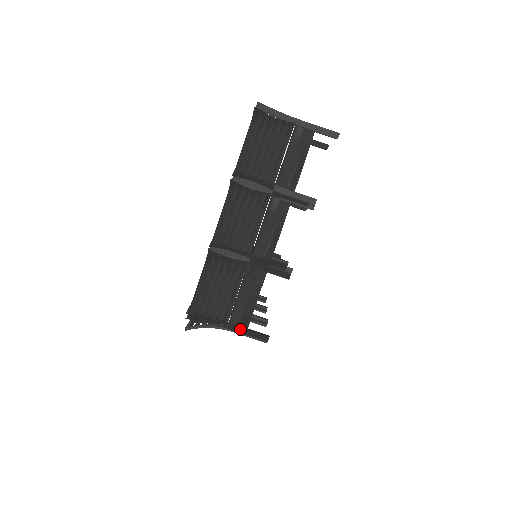
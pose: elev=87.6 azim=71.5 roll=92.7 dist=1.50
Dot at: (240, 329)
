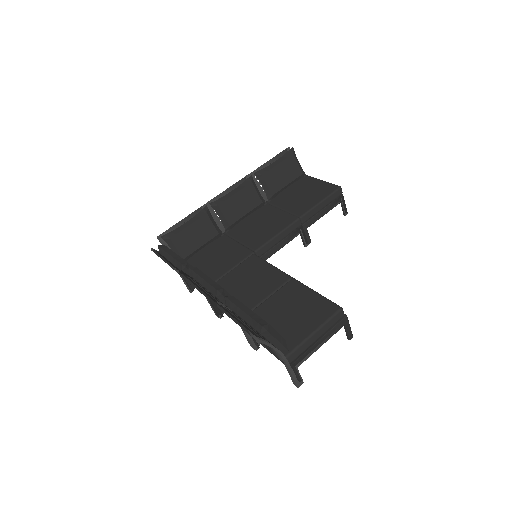
Dot at: (180, 276)
